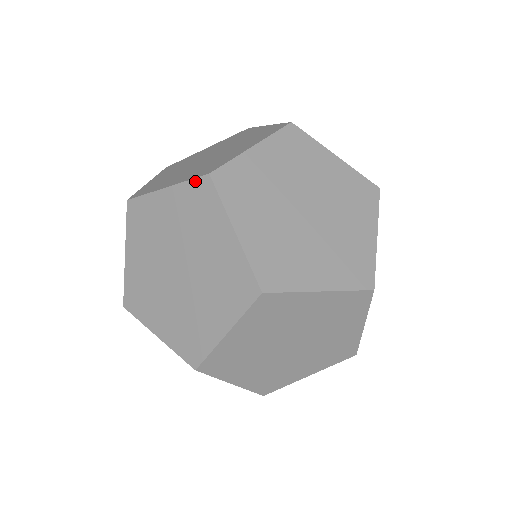
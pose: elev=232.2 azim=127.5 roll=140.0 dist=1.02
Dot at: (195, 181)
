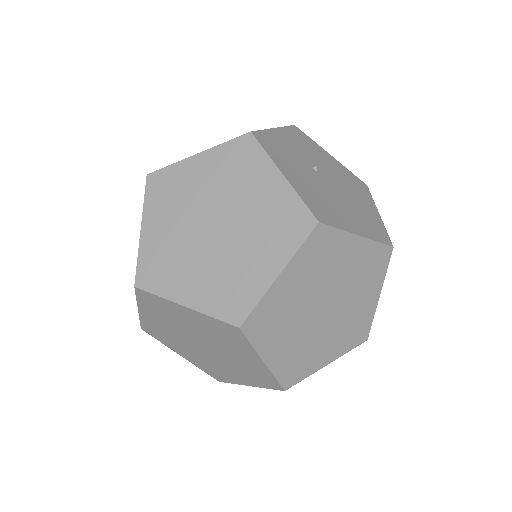
Dot at: (222, 323)
